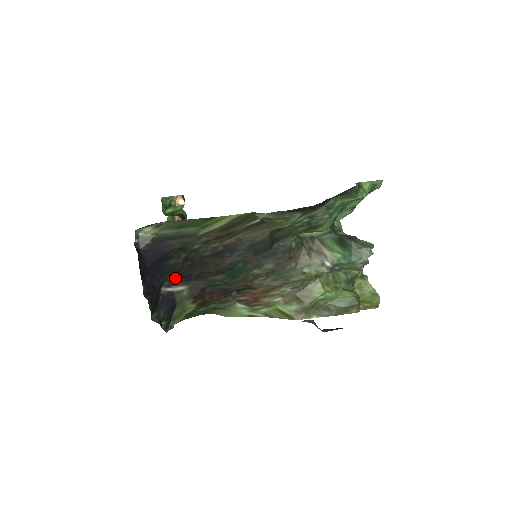
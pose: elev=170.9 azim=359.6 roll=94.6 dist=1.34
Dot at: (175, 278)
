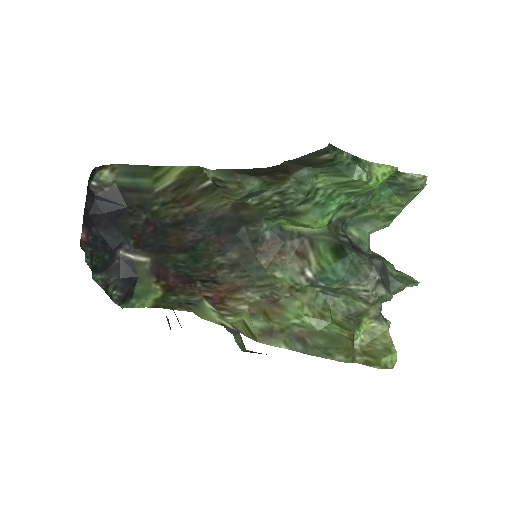
Dot at: (137, 244)
